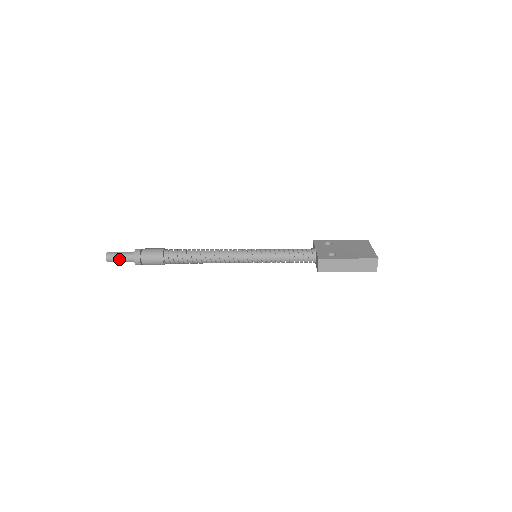
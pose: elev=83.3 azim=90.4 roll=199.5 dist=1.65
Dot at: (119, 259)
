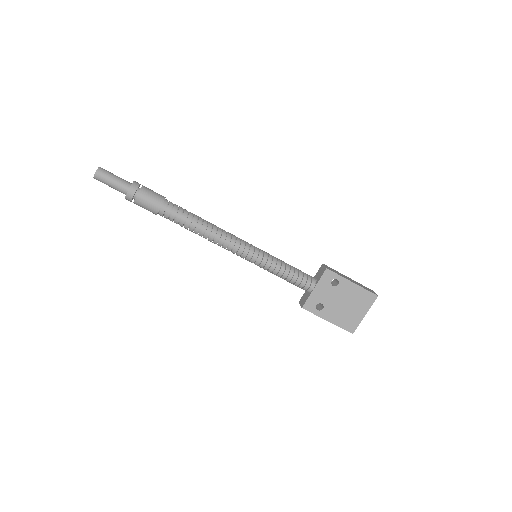
Dot at: (109, 186)
